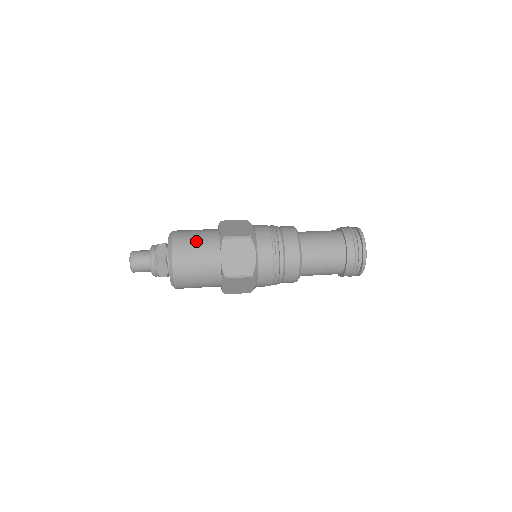
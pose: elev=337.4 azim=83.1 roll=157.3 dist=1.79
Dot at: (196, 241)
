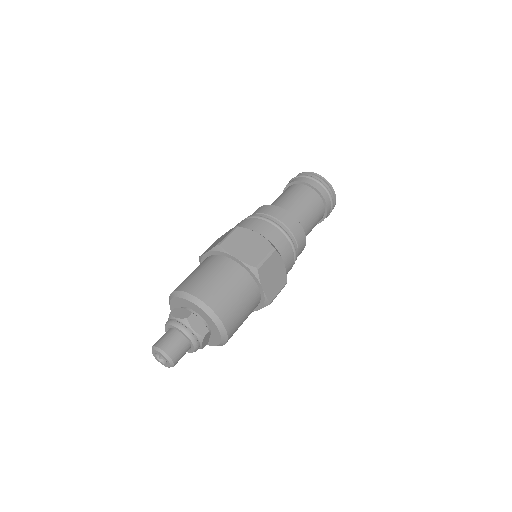
Dot at: (200, 272)
